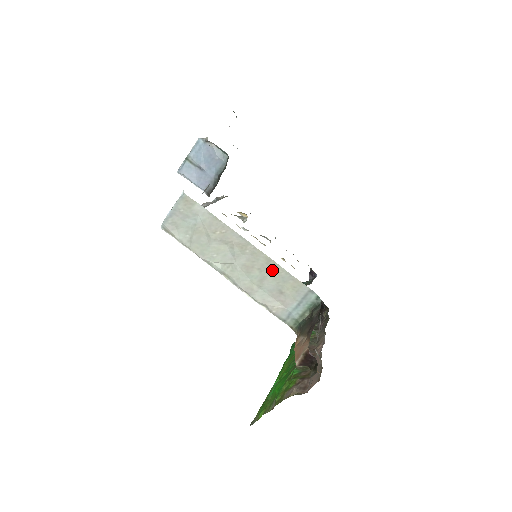
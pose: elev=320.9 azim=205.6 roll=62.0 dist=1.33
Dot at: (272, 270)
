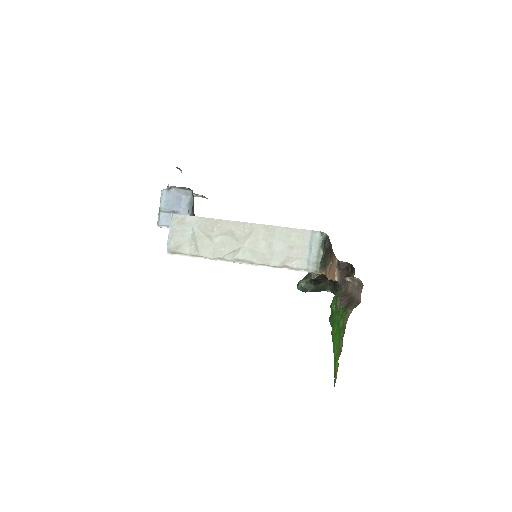
Dot at: (274, 234)
